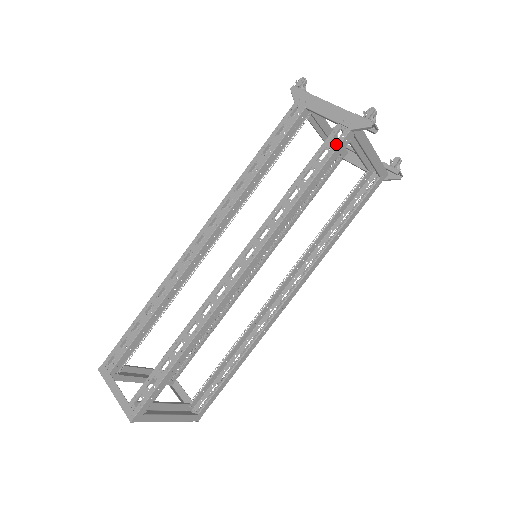
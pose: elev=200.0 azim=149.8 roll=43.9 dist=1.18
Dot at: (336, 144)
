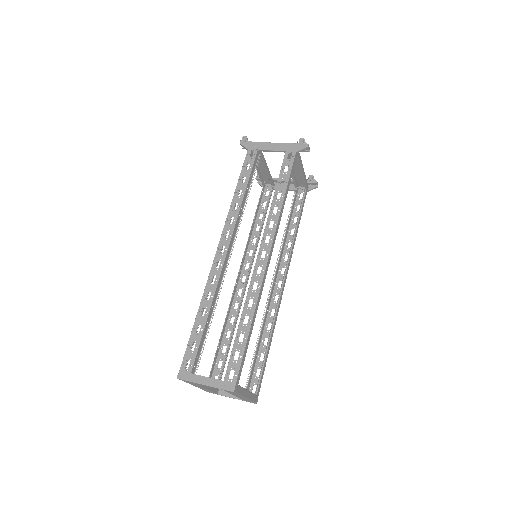
Dot at: (291, 161)
